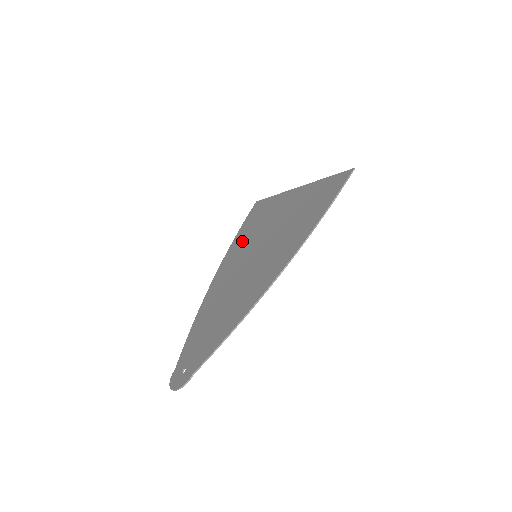
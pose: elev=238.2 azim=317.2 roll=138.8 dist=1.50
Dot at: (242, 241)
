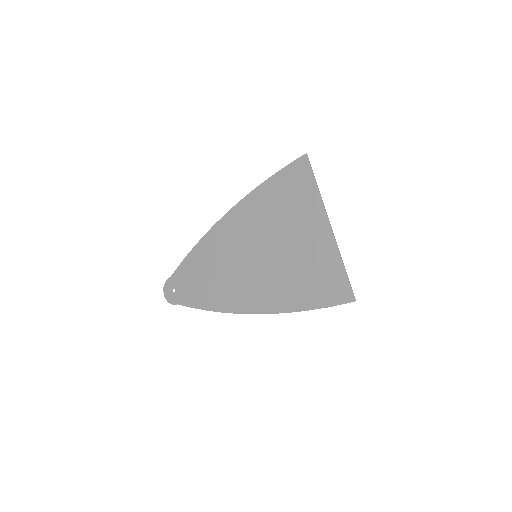
Dot at: (262, 207)
